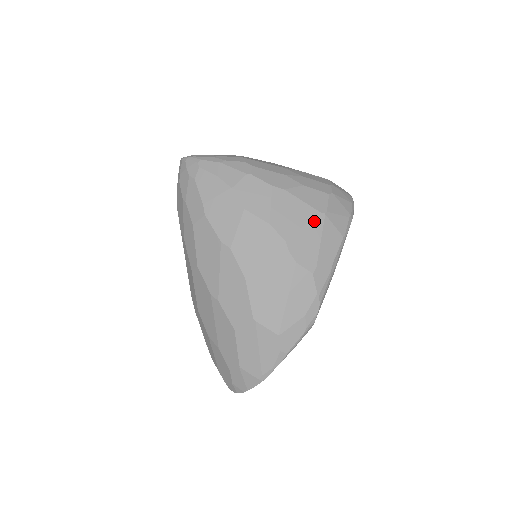
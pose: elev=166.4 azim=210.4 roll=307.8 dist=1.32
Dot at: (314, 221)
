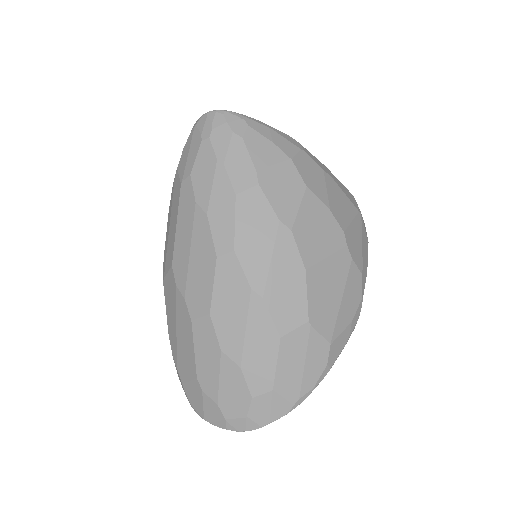
Dot at: (356, 218)
